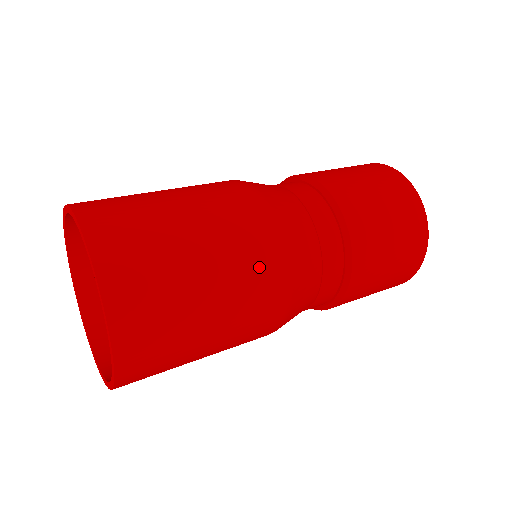
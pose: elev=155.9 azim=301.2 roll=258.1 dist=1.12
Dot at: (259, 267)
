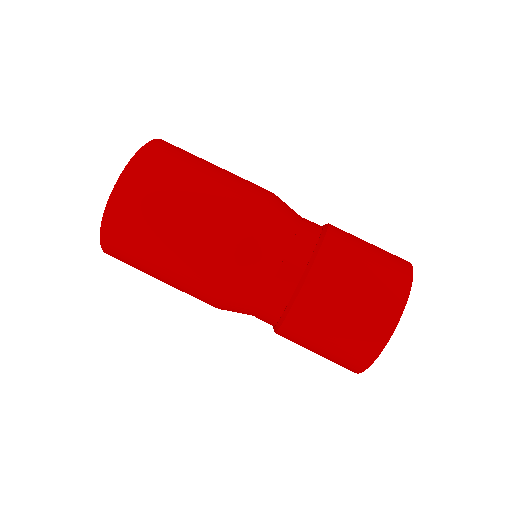
Dot at: (196, 297)
